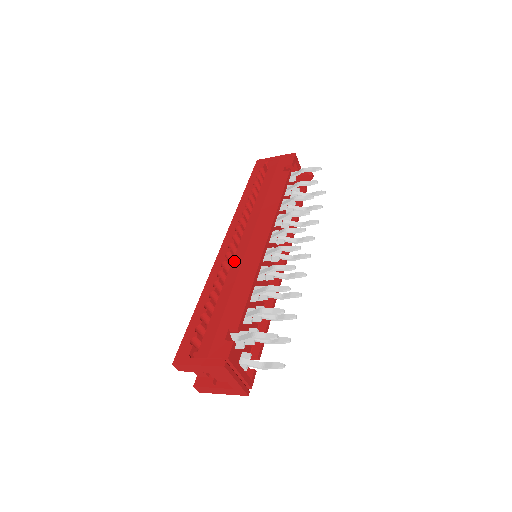
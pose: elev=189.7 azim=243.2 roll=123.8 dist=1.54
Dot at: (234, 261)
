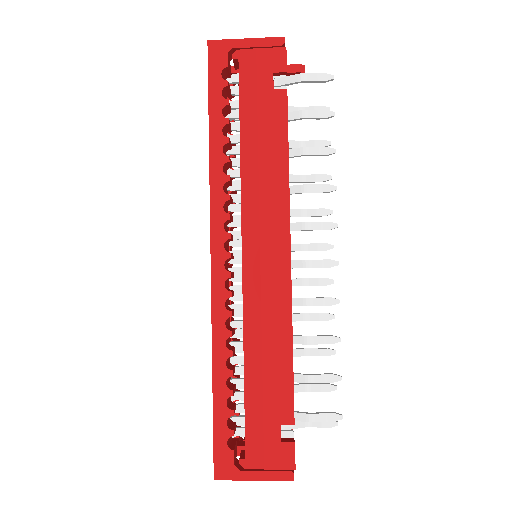
Dot at: (246, 299)
